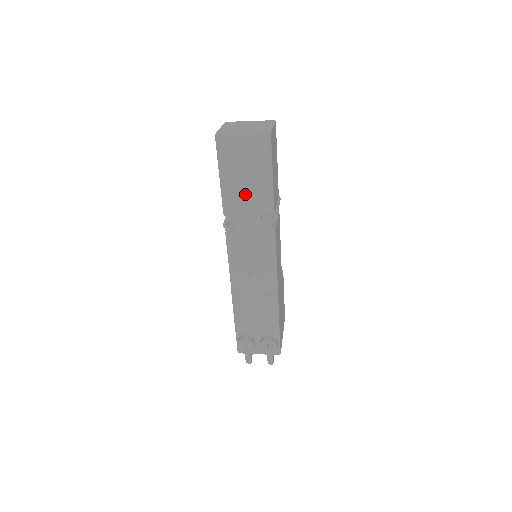
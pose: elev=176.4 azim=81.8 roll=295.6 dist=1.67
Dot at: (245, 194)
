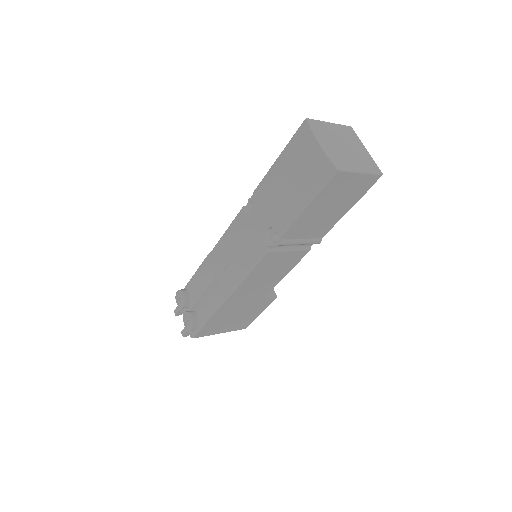
Dot at: (276, 195)
